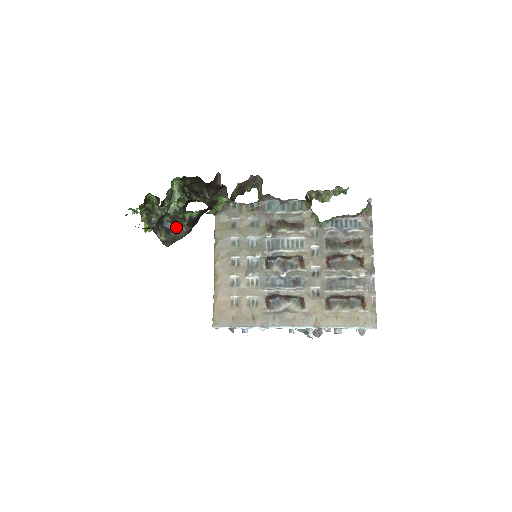
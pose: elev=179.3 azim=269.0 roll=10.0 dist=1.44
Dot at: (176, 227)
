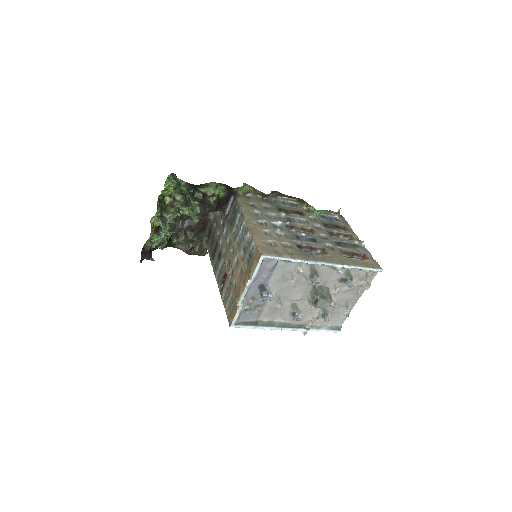
Dot at: (205, 202)
